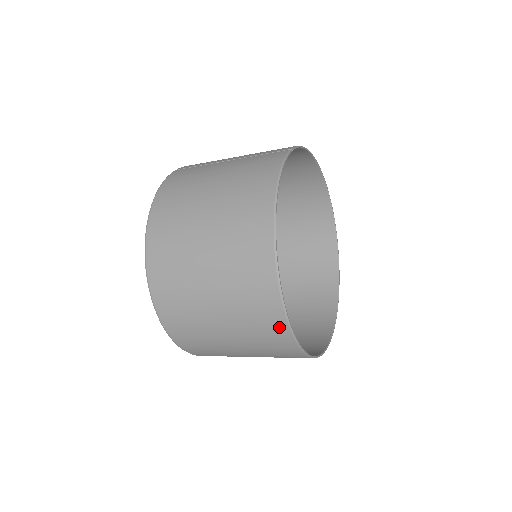
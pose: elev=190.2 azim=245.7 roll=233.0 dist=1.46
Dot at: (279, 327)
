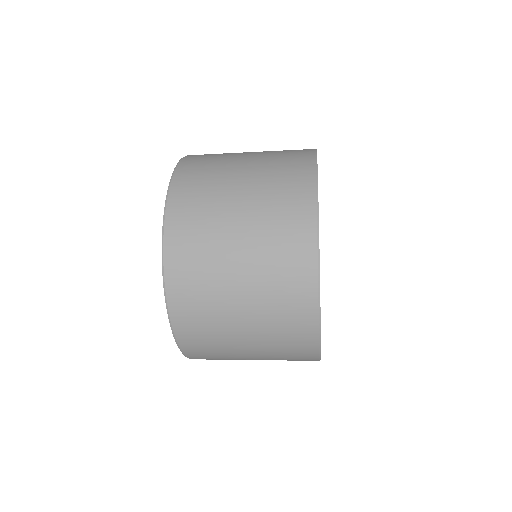
Dot at: (307, 300)
